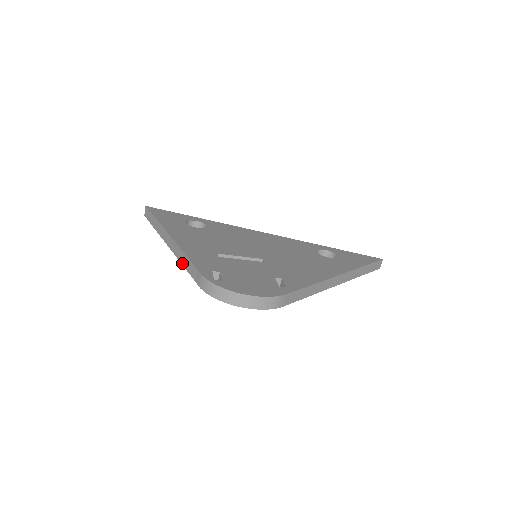
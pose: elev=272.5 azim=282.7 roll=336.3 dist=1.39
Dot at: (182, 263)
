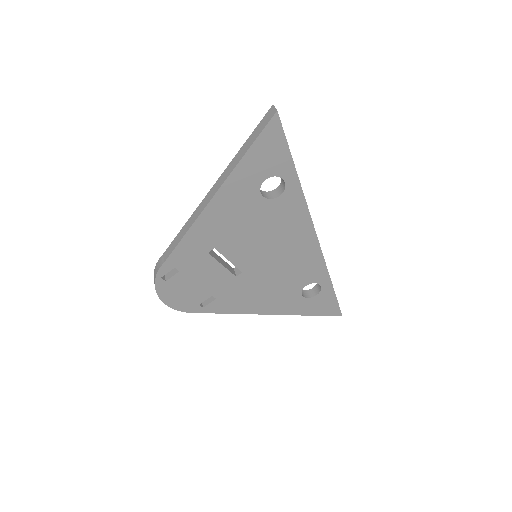
Dot at: (184, 227)
